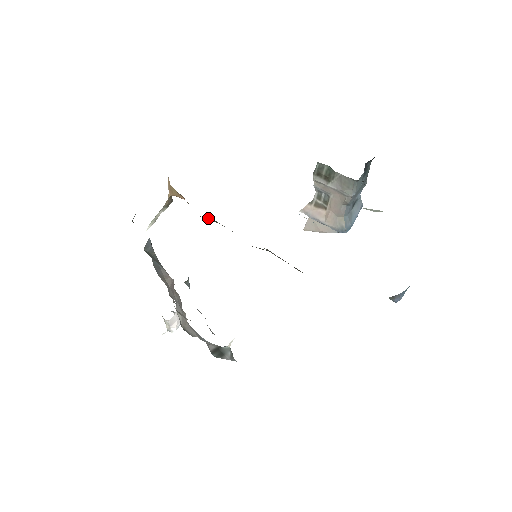
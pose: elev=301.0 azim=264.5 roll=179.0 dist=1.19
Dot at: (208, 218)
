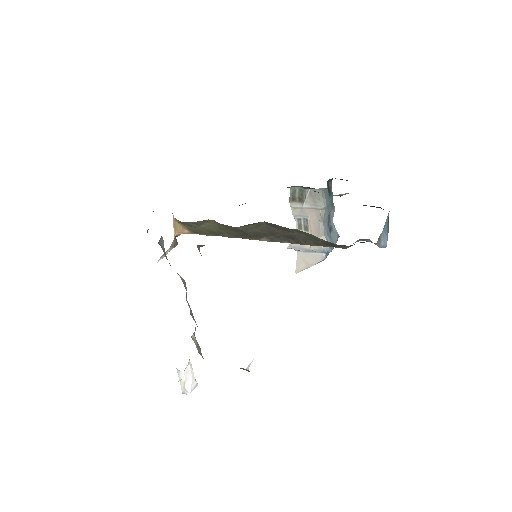
Dot at: (210, 222)
